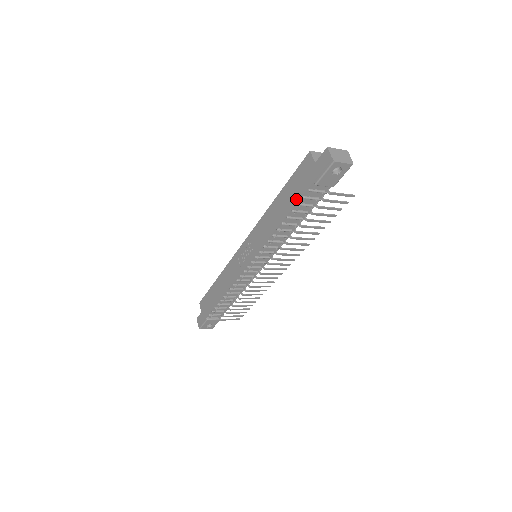
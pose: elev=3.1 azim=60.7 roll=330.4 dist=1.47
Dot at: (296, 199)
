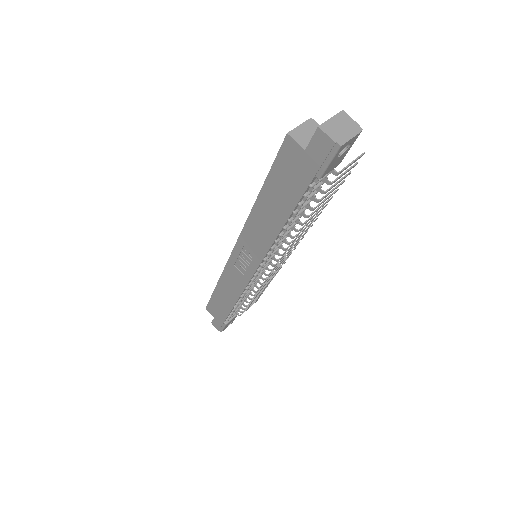
Dot at: (294, 199)
